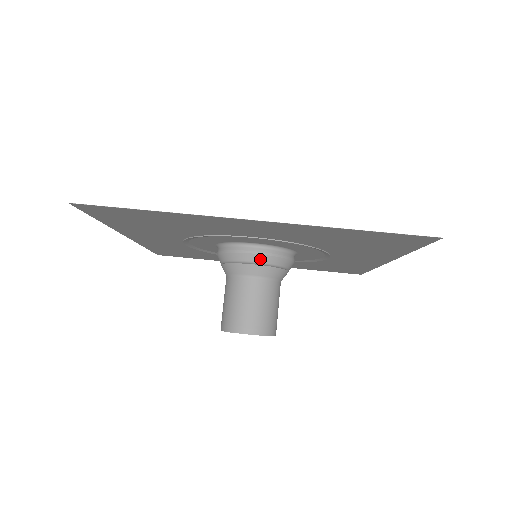
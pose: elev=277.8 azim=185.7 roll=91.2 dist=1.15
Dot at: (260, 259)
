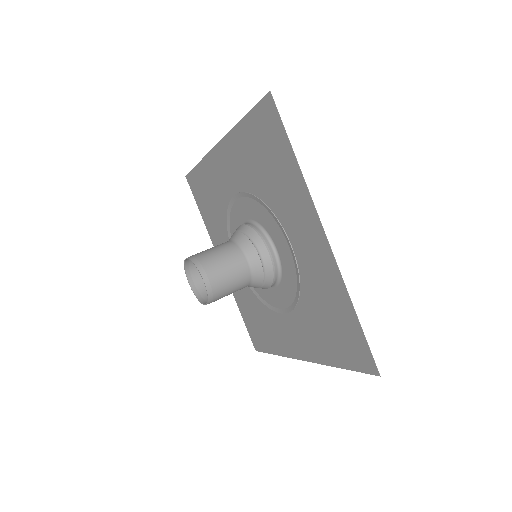
Dot at: (266, 259)
